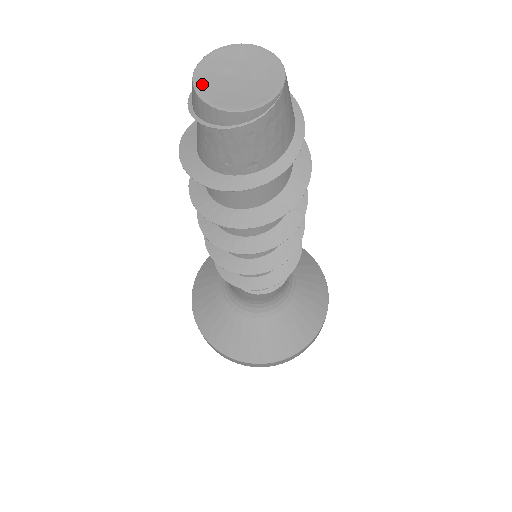
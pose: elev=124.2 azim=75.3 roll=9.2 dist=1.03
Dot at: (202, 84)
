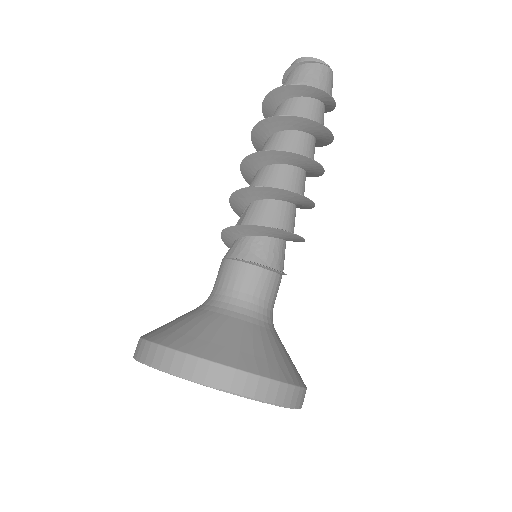
Dot at: occluded
